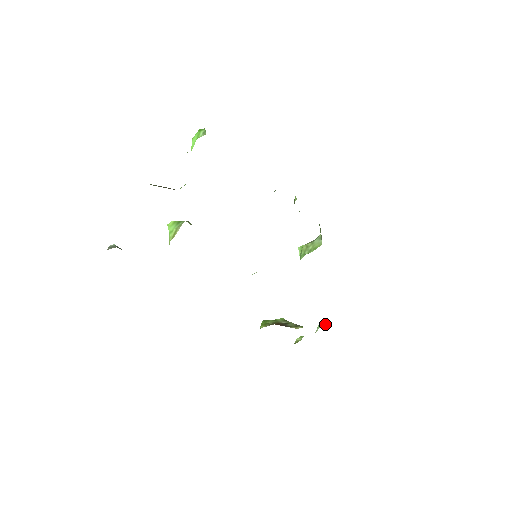
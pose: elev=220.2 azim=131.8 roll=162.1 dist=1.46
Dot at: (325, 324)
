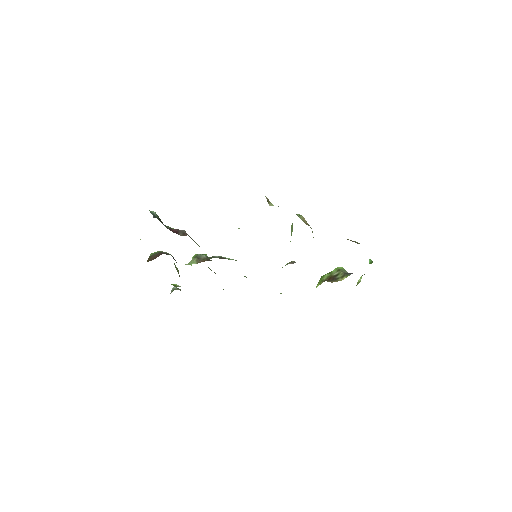
Dot at: (370, 263)
